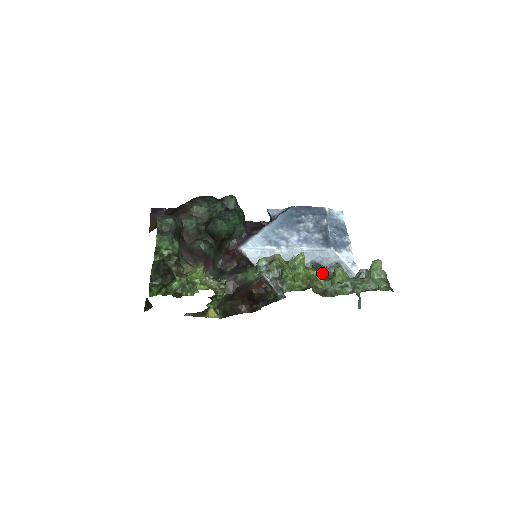
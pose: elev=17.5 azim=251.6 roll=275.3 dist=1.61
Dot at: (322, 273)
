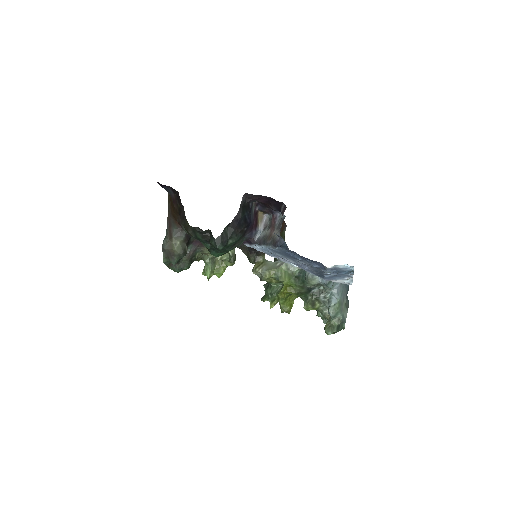
Dot at: (303, 292)
